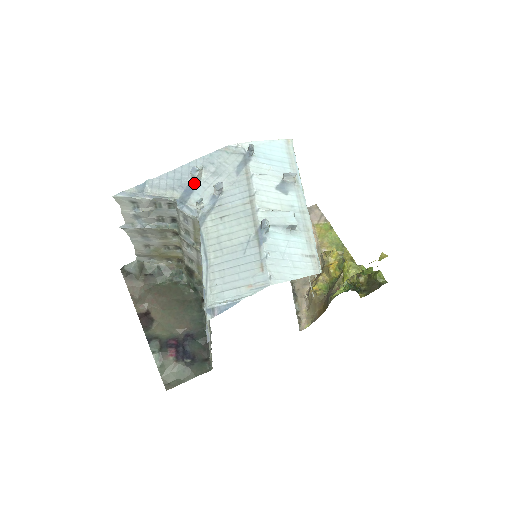
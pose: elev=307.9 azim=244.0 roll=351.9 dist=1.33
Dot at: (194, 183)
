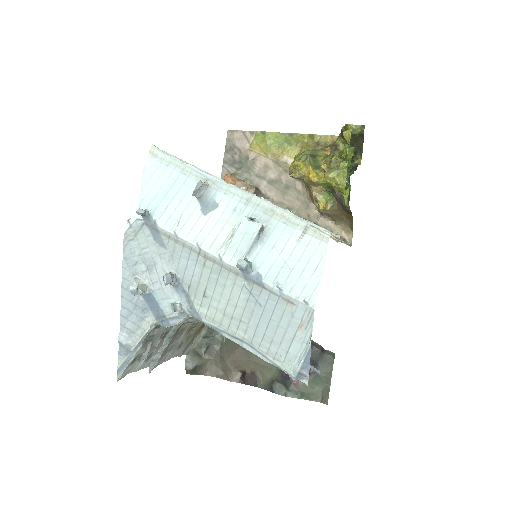
Dot at: (148, 296)
